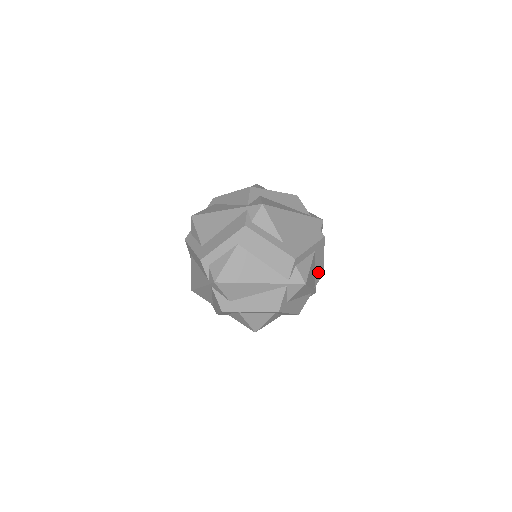
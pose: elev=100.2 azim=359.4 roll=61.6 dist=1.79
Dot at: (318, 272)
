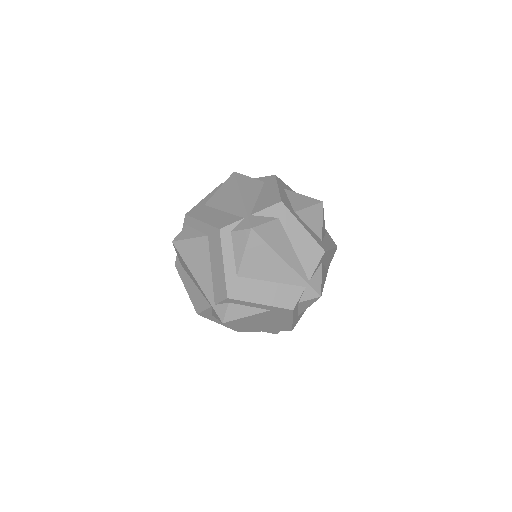
Dot at: occluded
